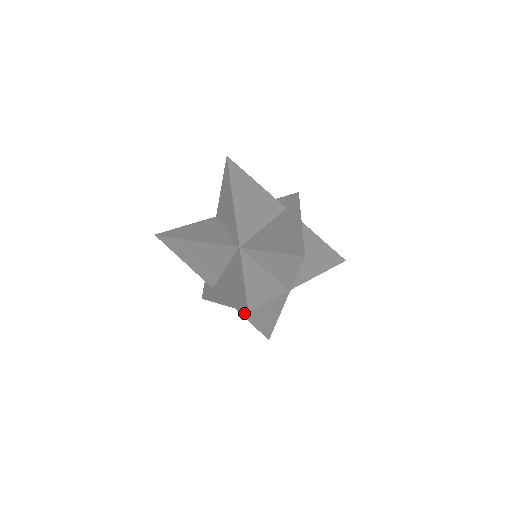
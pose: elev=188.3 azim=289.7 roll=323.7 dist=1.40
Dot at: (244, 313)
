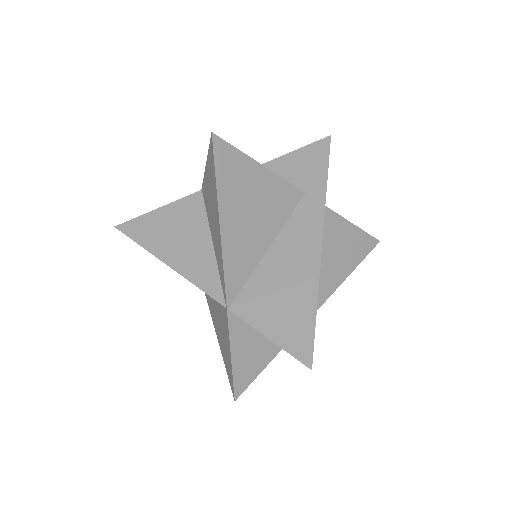
Dot at: occluded
